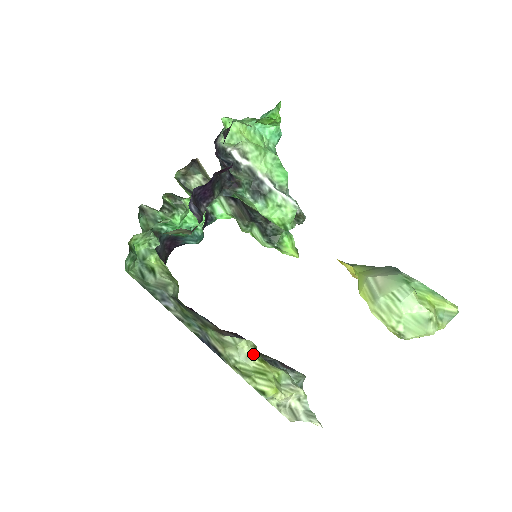
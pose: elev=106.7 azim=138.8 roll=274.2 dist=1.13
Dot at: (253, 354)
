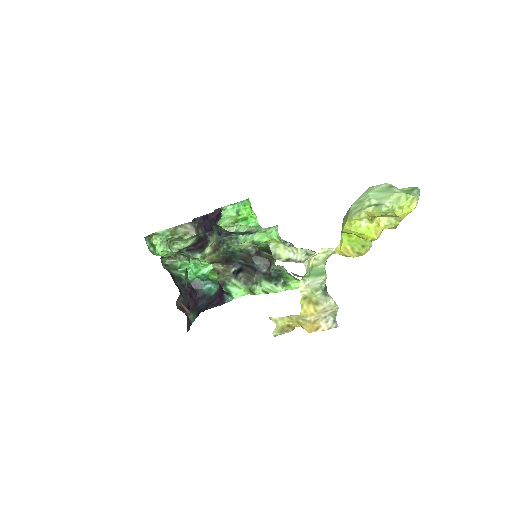
Dot at: (253, 244)
